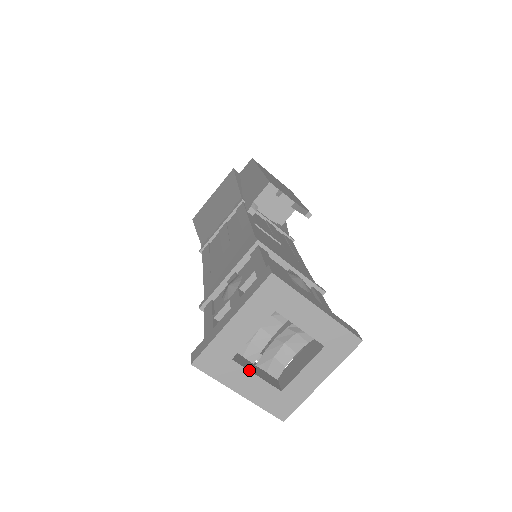
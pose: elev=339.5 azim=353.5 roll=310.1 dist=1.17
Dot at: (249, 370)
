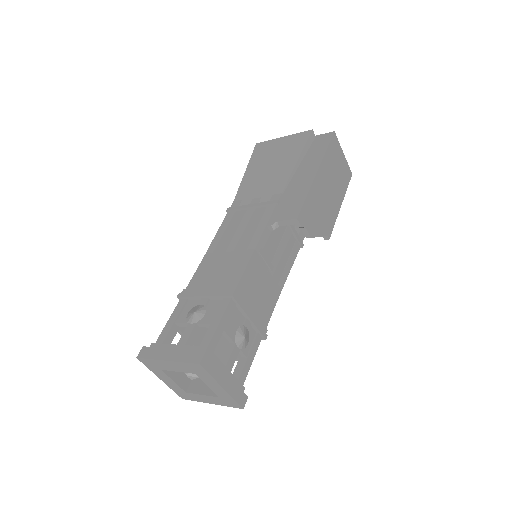
Dot at: (170, 377)
